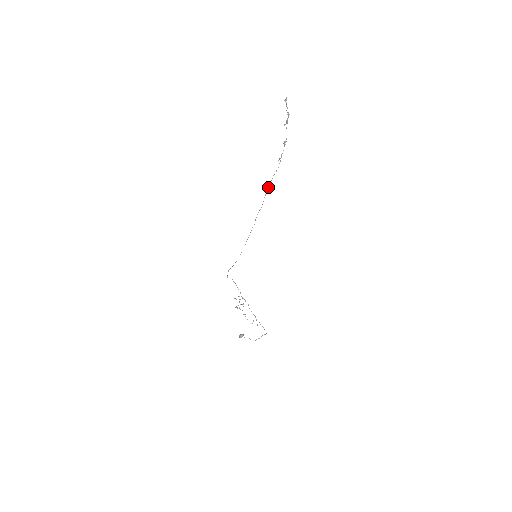
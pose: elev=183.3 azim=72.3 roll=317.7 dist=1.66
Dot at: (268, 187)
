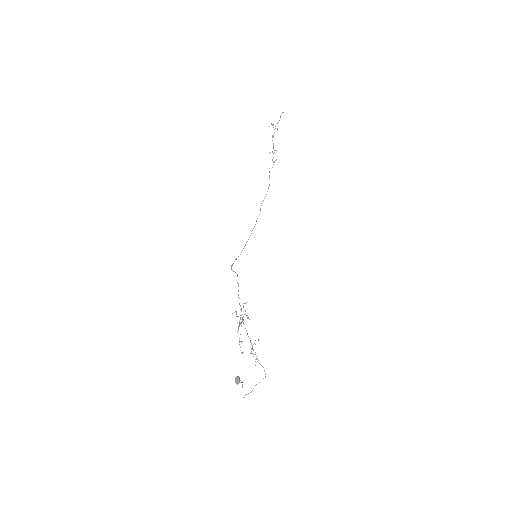
Dot at: occluded
